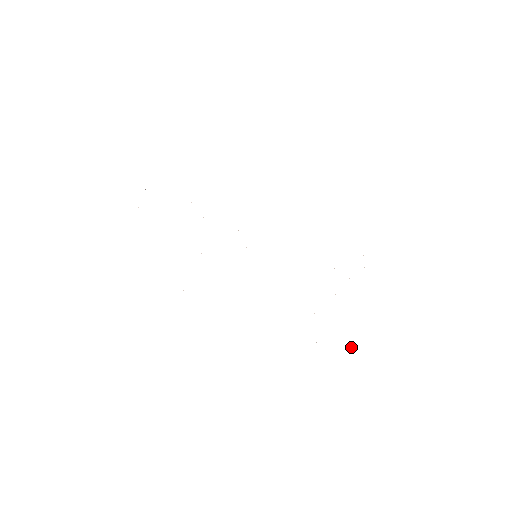
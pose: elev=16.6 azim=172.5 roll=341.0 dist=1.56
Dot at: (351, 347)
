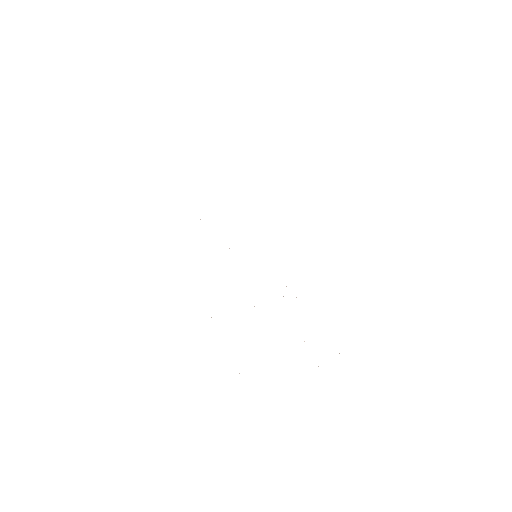
Dot at: occluded
